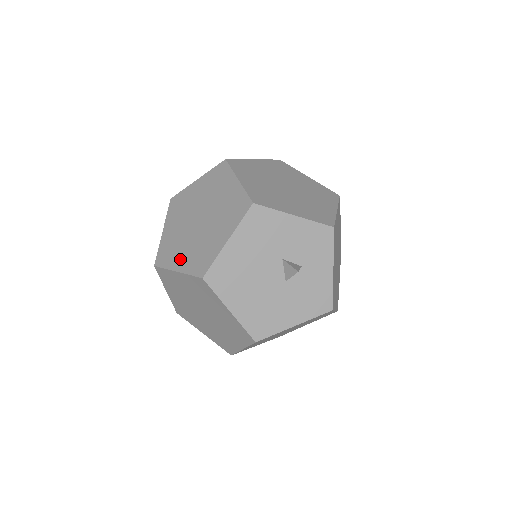
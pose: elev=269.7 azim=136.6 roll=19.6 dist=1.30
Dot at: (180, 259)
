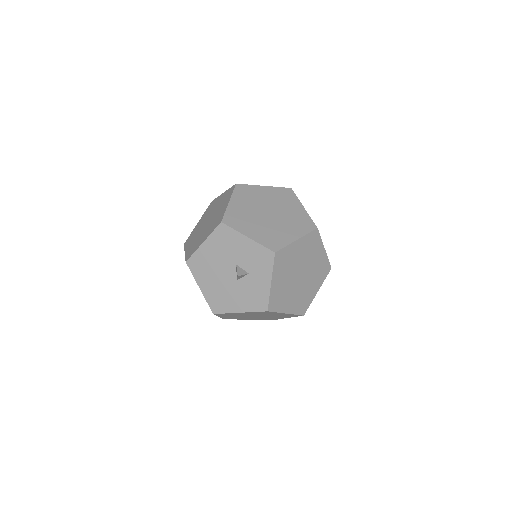
Dot at: (189, 245)
